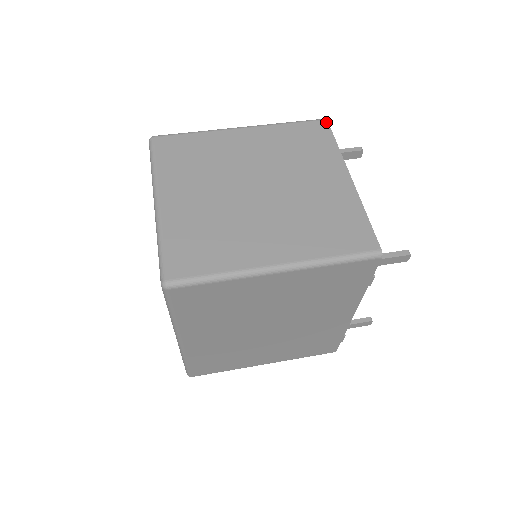
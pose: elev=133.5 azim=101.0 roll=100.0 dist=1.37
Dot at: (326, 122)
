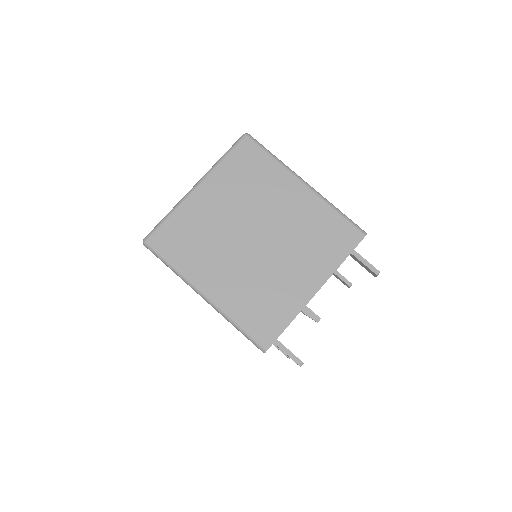
Dot at: (362, 237)
